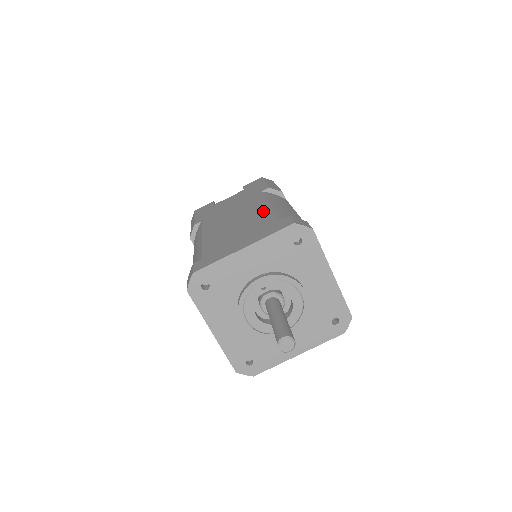
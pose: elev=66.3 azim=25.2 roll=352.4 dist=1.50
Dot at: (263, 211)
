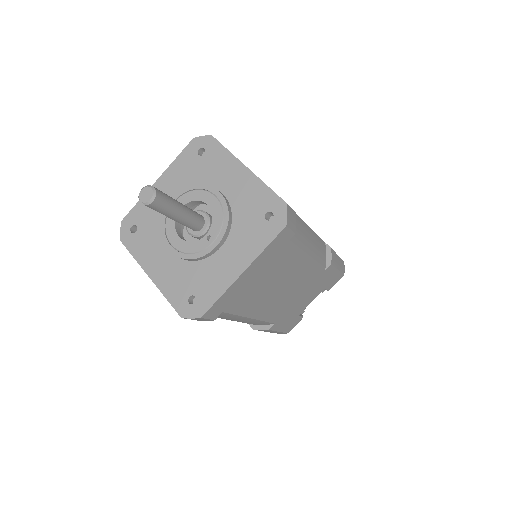
Dot at: occluded
